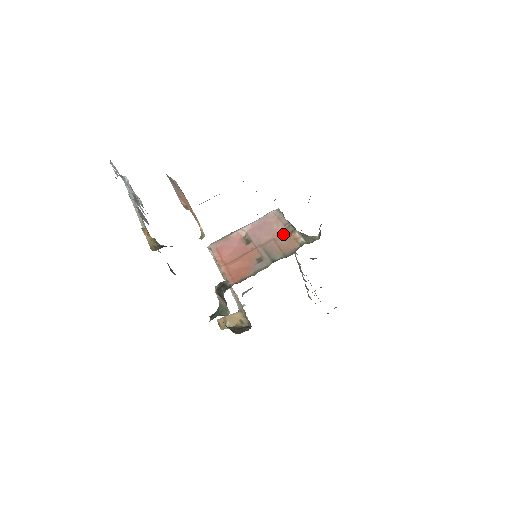
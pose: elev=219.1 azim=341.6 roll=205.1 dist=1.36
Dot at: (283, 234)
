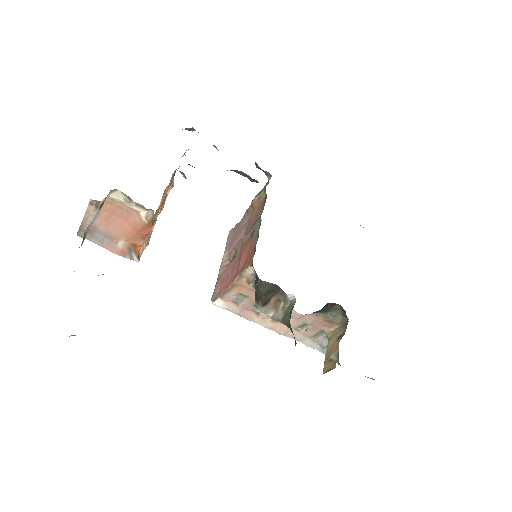
Dot at: (249, 216)
